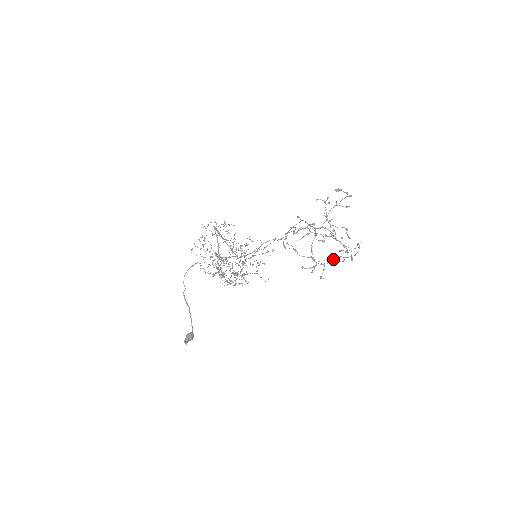
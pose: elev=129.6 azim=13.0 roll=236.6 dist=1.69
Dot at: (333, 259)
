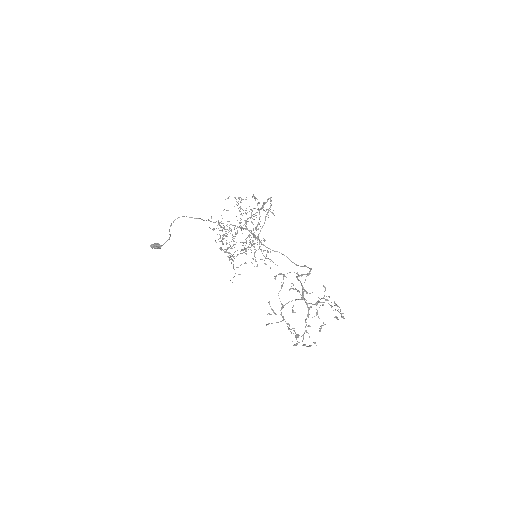
Dot at: (288, 327)
